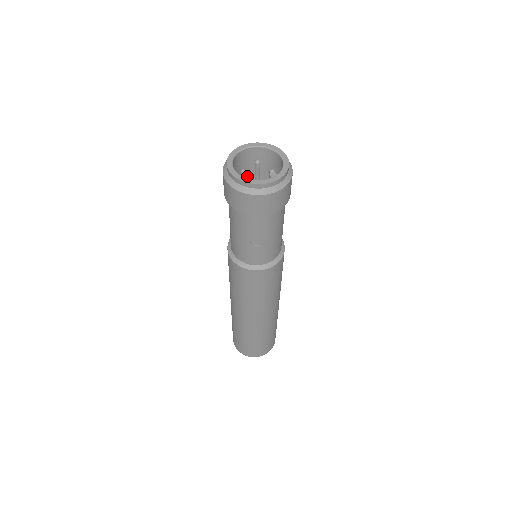
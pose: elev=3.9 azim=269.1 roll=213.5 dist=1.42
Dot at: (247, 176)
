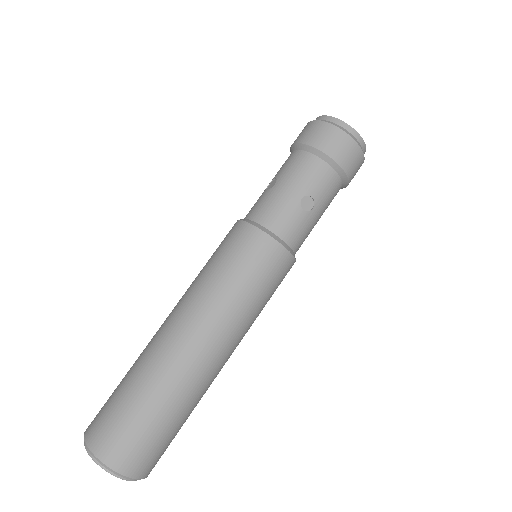
Dot at: occluded
